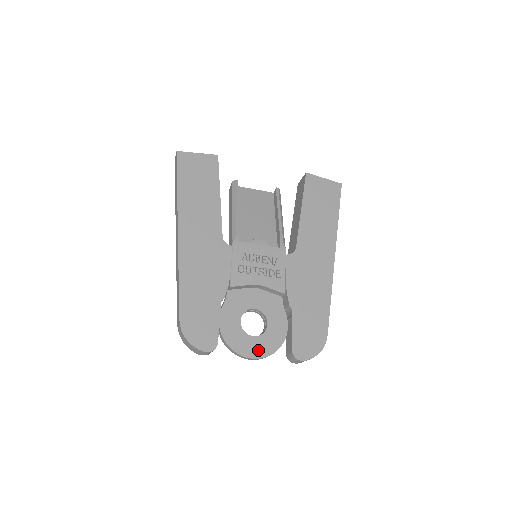
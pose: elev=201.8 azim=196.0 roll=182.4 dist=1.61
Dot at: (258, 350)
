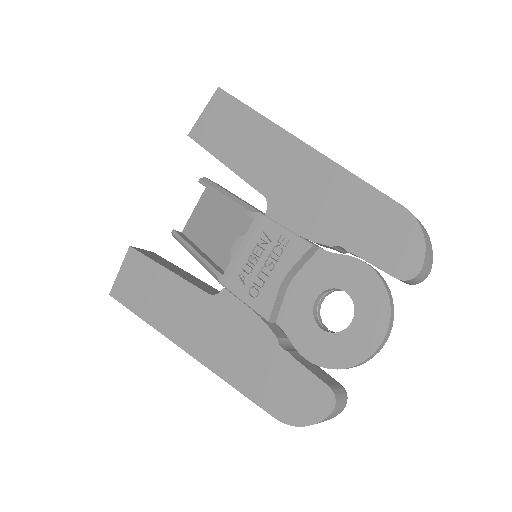
Dot at: (373, 328)
